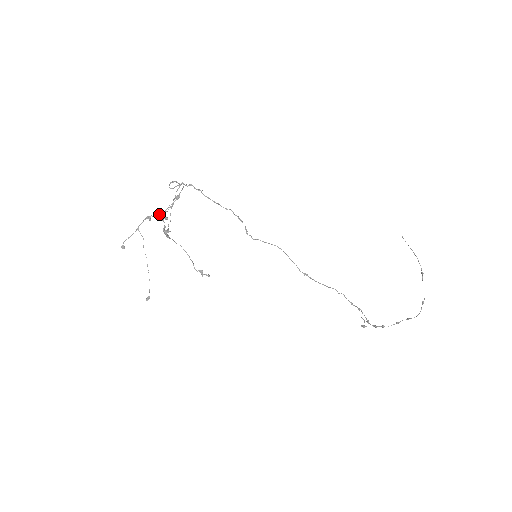
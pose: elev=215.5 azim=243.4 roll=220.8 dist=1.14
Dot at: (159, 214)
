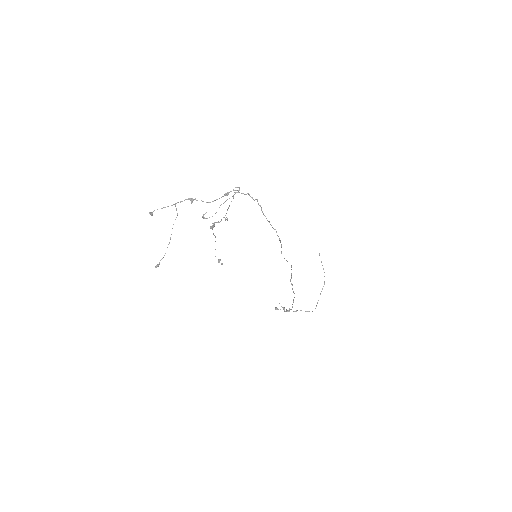
Dot at: occluded
